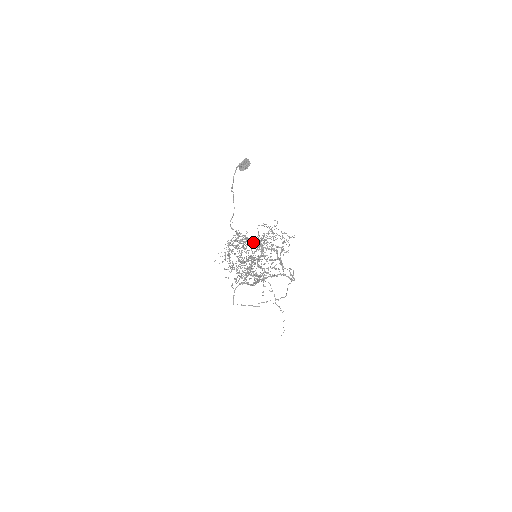
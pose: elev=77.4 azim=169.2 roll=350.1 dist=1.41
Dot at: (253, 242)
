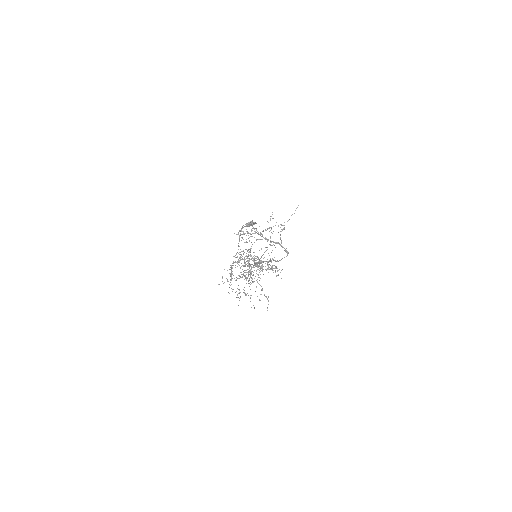
Dot at: occluded
